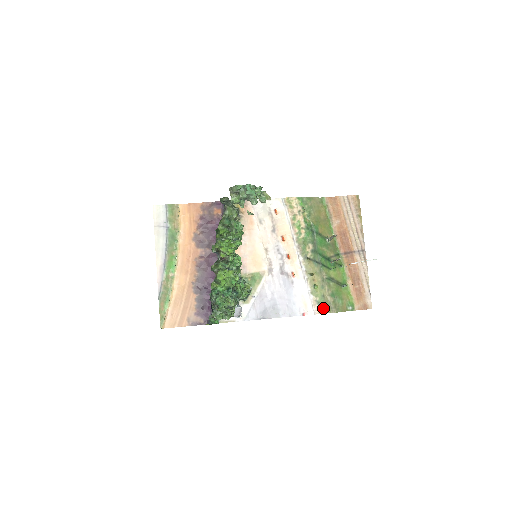
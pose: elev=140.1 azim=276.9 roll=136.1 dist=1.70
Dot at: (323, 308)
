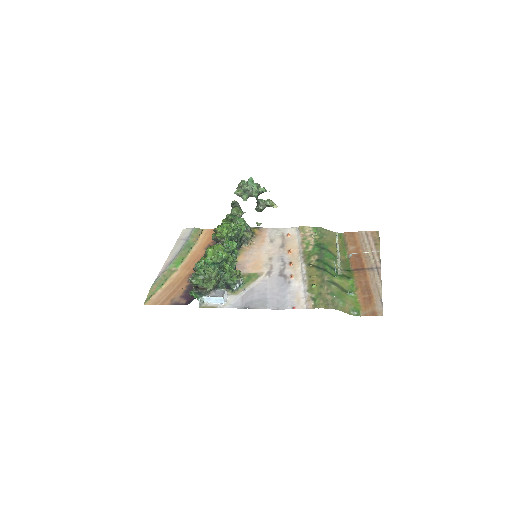
Dot at: (318, 303)
